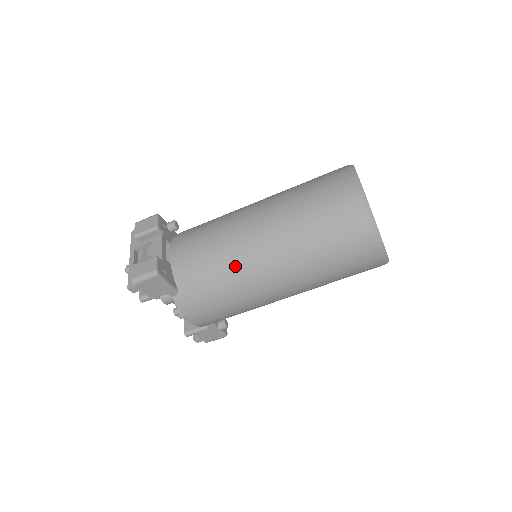
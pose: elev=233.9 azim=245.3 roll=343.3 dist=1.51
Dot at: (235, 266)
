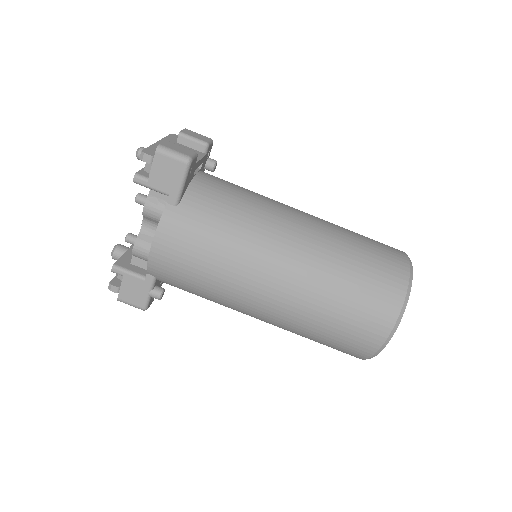
Dot at: (256, 230)
